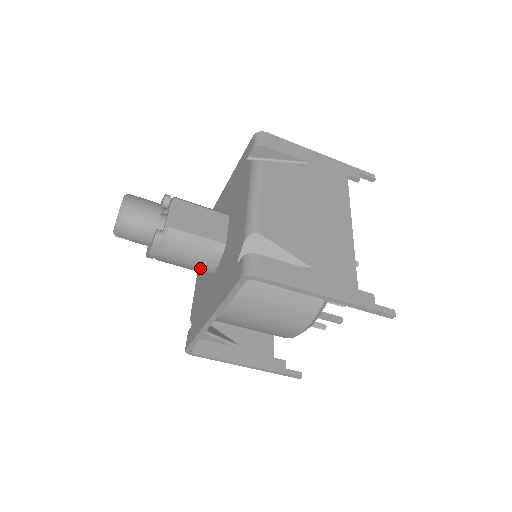
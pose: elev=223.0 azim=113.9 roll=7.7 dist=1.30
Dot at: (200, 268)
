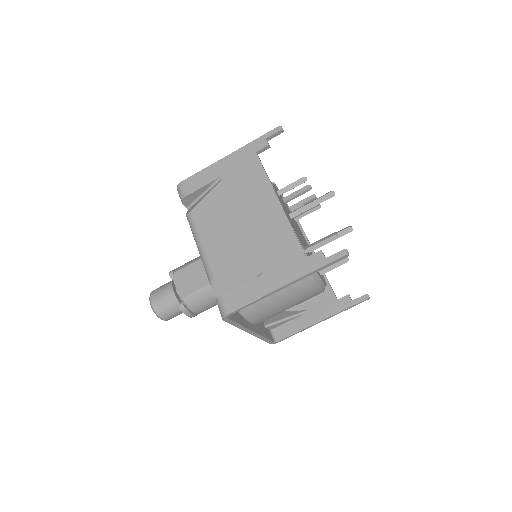
Dot at: occluded
